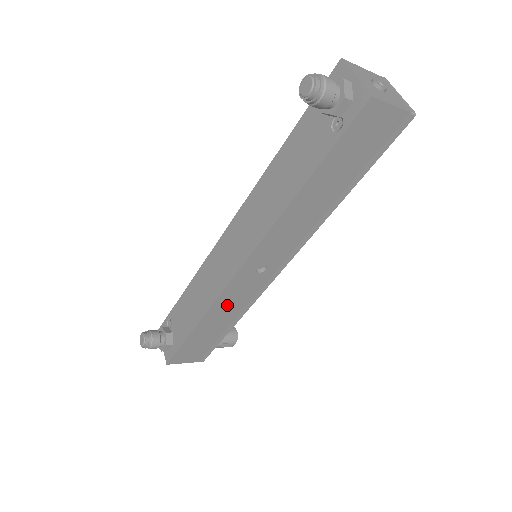
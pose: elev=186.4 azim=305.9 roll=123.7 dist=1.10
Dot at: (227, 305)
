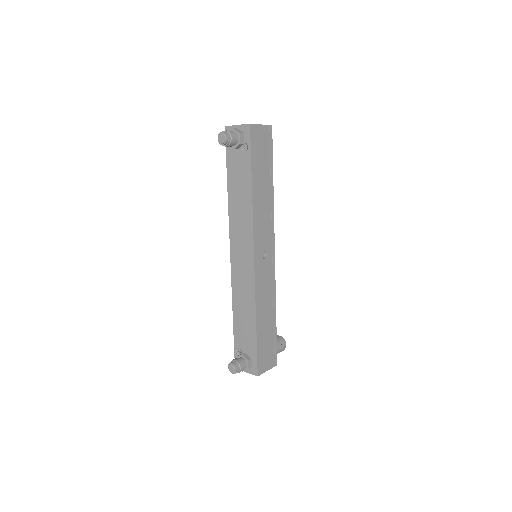
Dot at: (263, 295)
